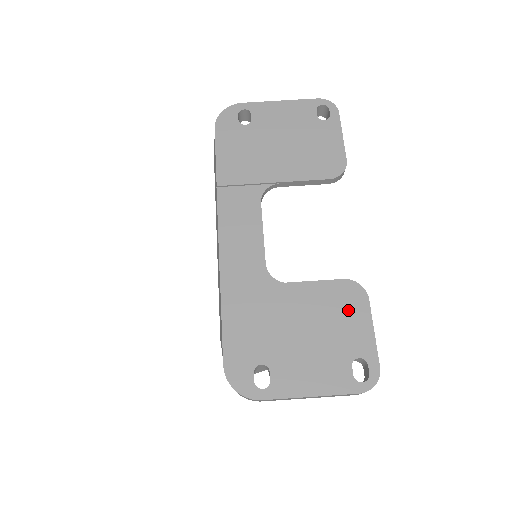
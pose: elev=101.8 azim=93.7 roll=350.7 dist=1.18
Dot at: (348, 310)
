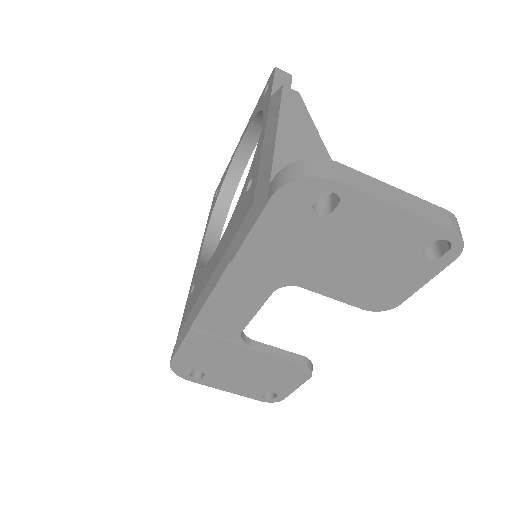
Dot at: (288, 376)
